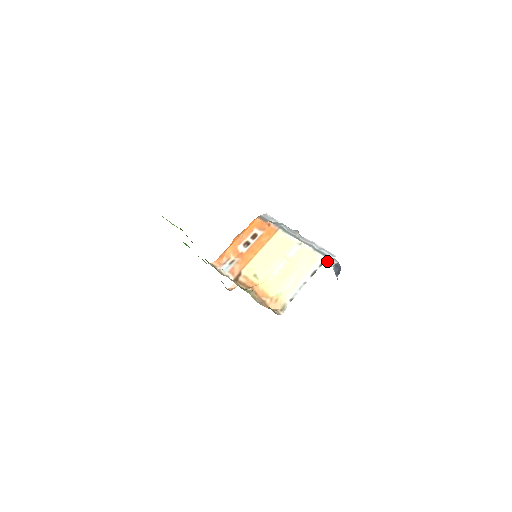
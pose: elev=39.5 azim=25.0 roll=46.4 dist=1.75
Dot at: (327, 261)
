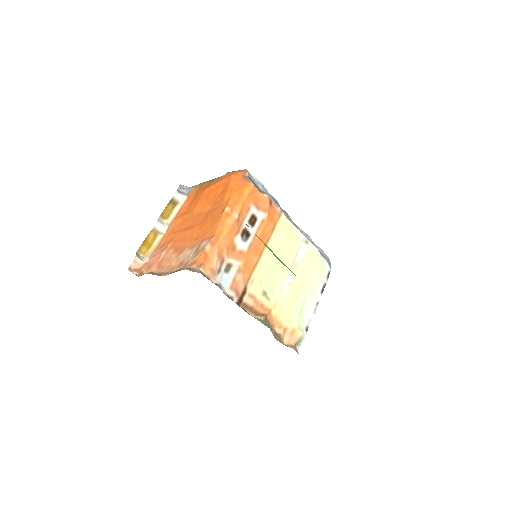
Dot at: occluded
